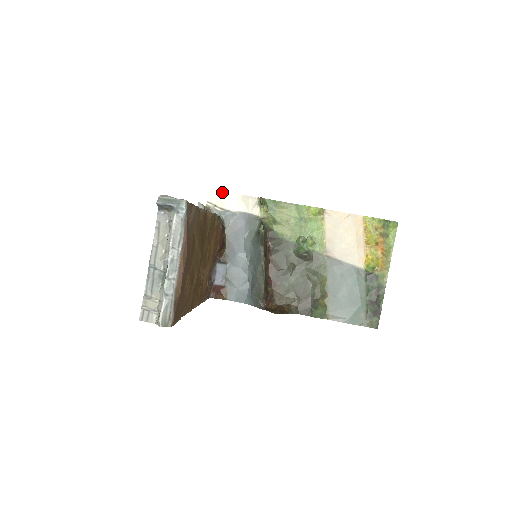
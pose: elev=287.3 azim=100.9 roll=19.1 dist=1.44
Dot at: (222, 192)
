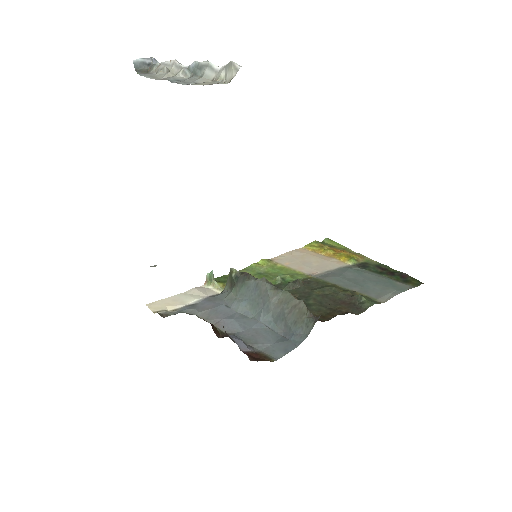
Dot at: (163, 300)
